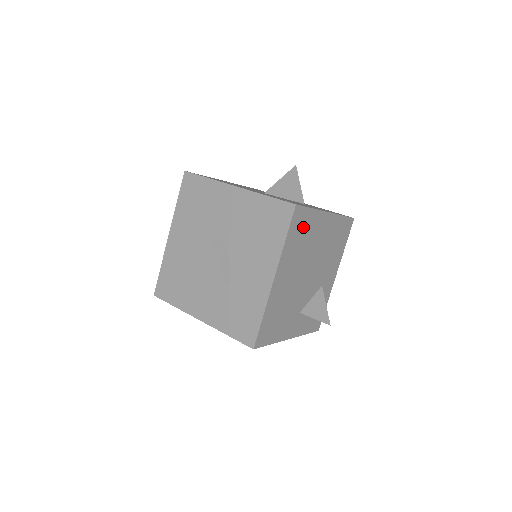
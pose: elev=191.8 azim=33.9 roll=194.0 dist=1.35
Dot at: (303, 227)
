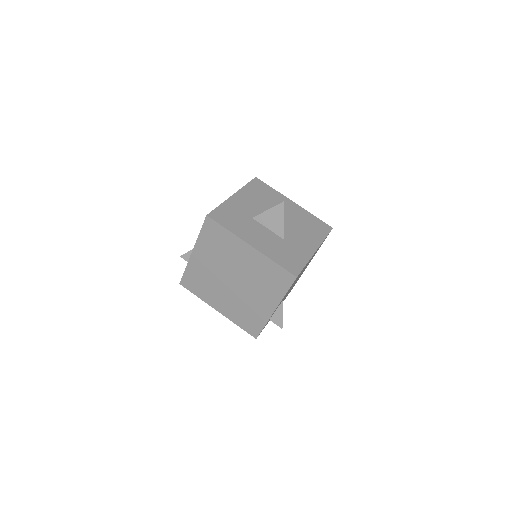
Dot at: (320, 246)
